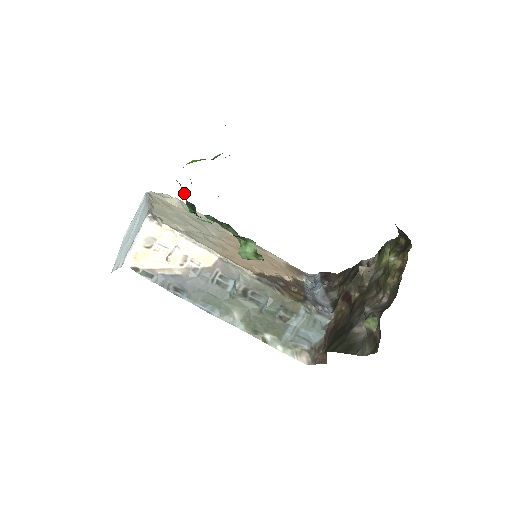
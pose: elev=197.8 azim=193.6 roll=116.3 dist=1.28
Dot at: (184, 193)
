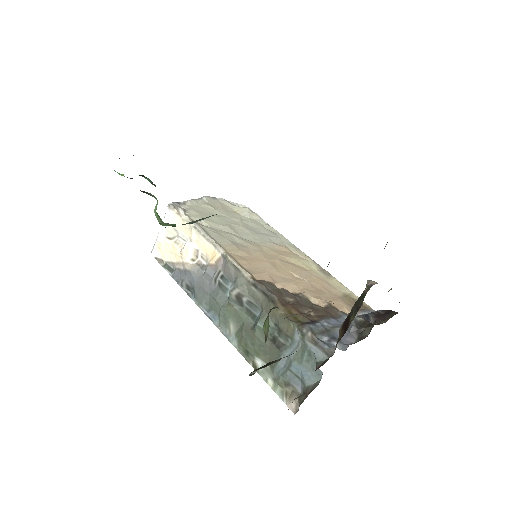
Dot at: occluded
